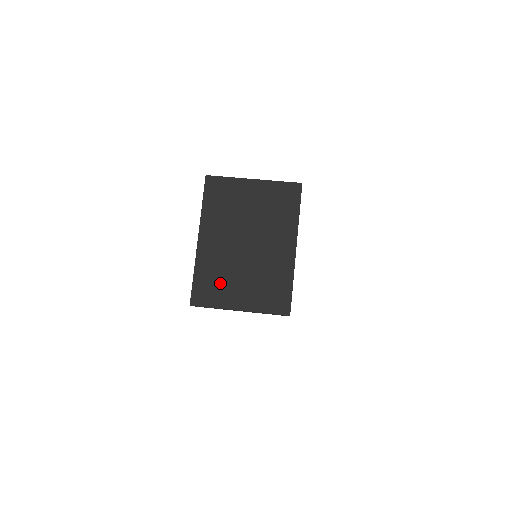
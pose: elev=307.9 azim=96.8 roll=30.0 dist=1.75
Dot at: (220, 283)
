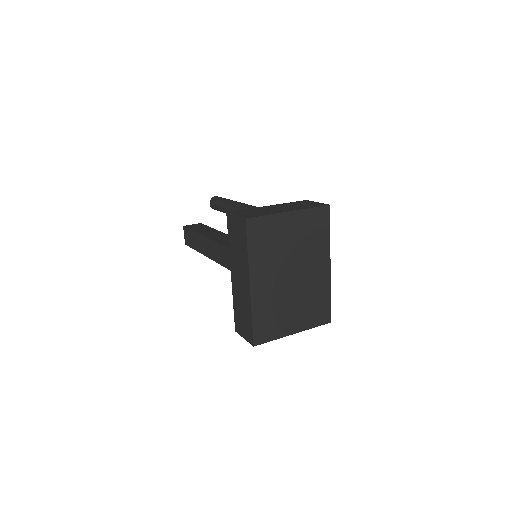
Dot at: (276, 318)
